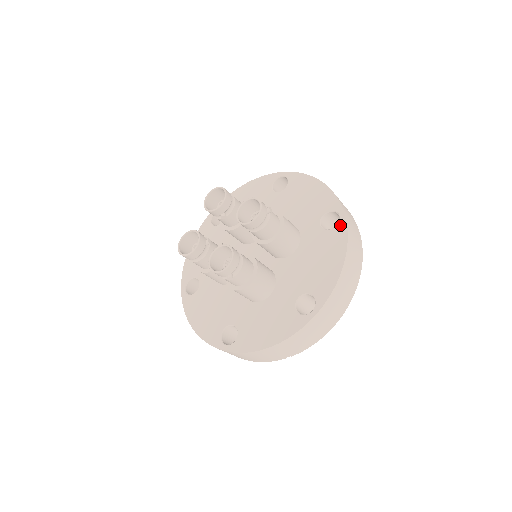
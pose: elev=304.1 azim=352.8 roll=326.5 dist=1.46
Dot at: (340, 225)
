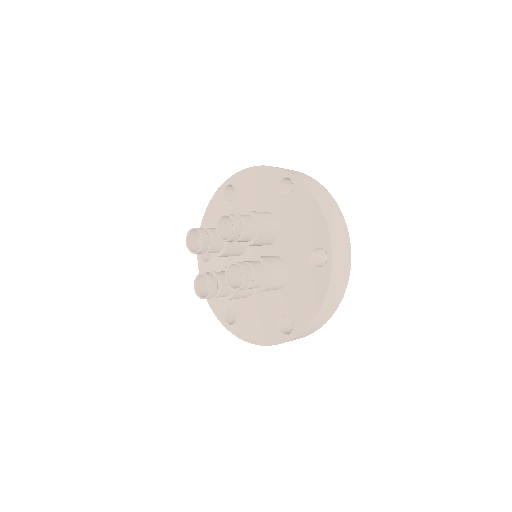
Dot at: (295, 184)
